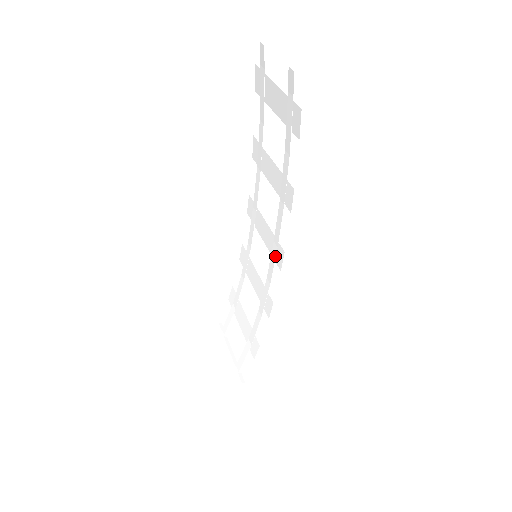
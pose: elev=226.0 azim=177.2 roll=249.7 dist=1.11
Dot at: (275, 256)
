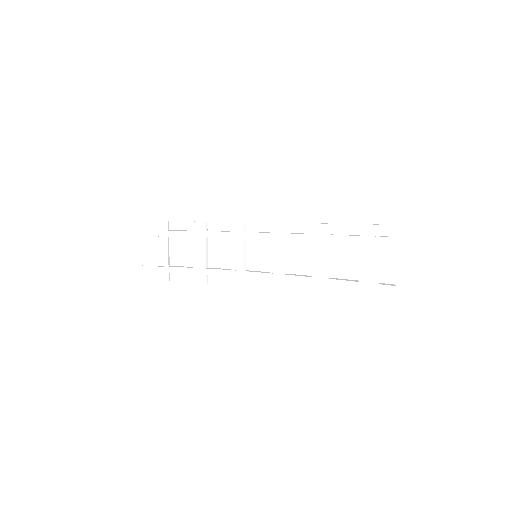
Dot at: (273, 280)
